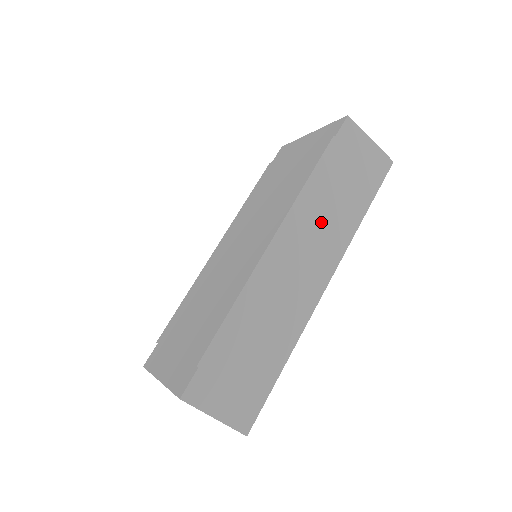
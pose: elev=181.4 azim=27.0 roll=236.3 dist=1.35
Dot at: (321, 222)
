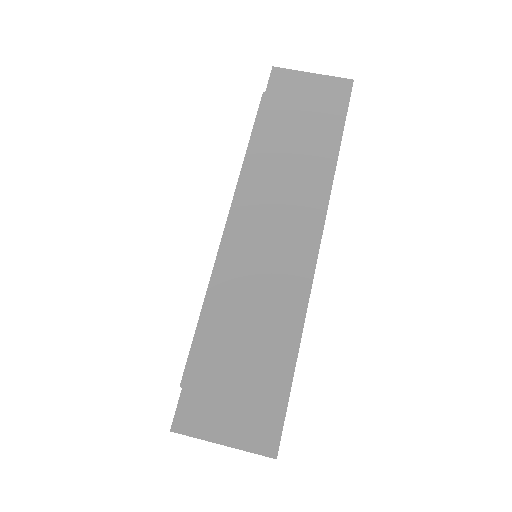
Dot at: (283, 179)
